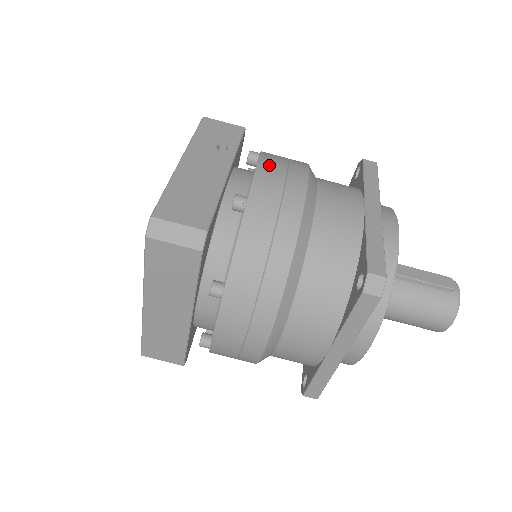
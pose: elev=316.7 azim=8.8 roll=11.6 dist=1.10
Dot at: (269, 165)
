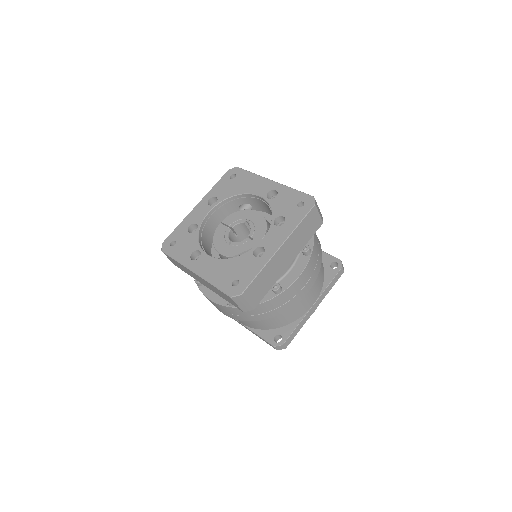
Dot at: occluded
